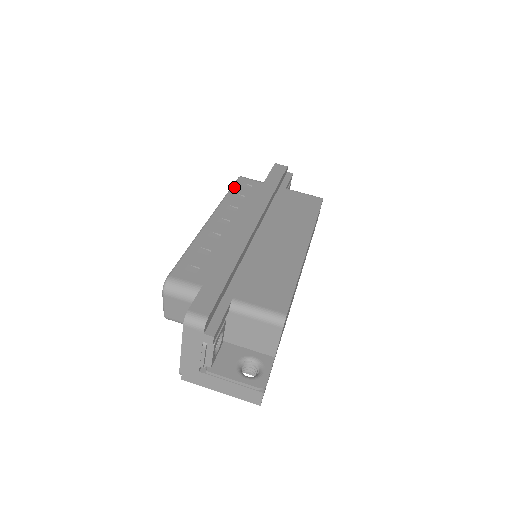
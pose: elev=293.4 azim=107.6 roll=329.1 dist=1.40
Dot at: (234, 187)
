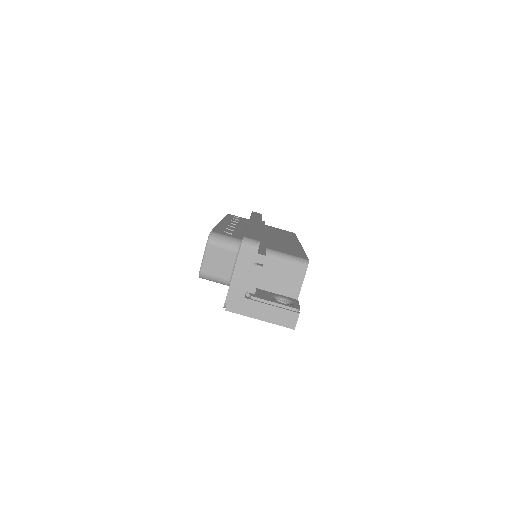
Dot at: (228, 215)
